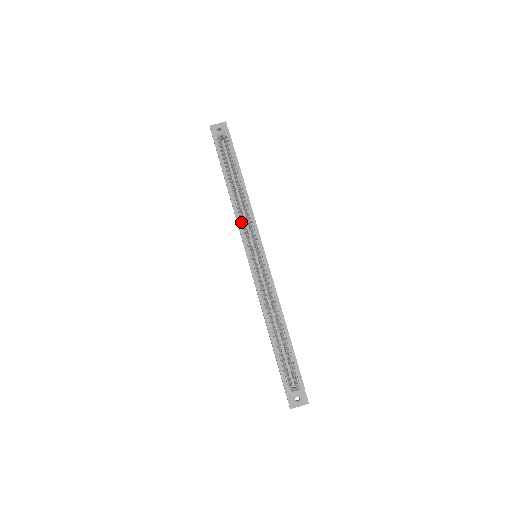
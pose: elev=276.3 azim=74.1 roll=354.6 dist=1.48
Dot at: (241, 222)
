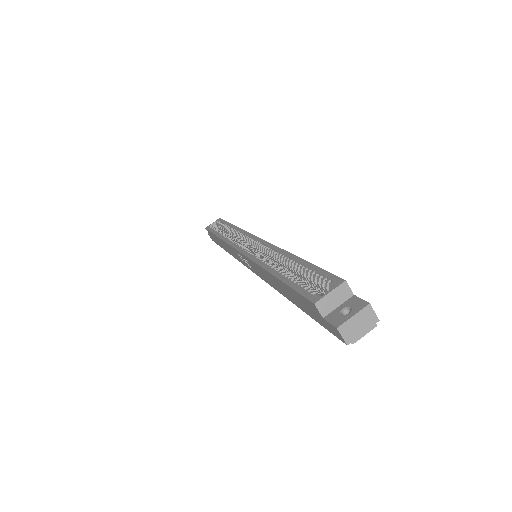
Dot at: (231, 241)
